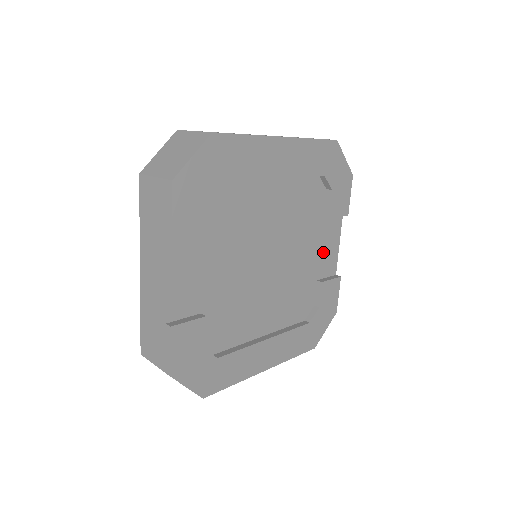
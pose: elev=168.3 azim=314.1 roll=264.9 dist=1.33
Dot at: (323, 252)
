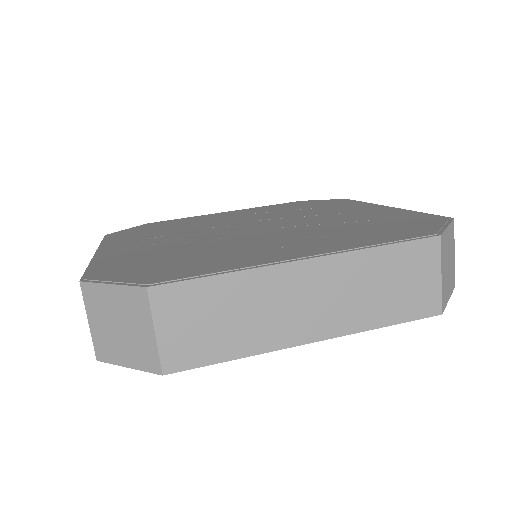
Dot at: occluded
